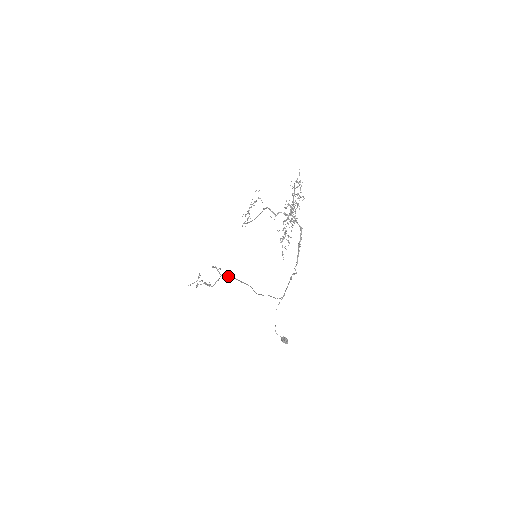
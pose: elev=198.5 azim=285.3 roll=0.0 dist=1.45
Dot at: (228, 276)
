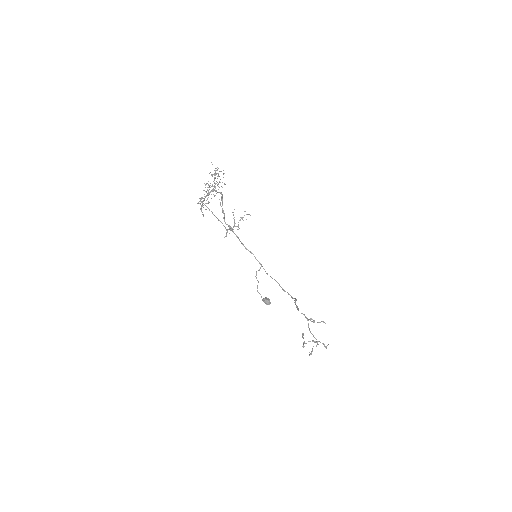
Dot at: occluded
